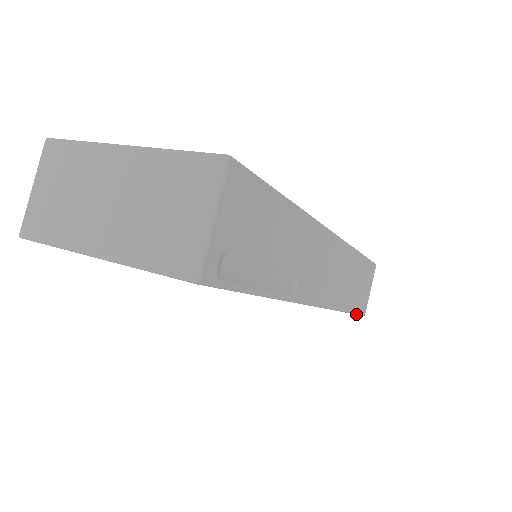
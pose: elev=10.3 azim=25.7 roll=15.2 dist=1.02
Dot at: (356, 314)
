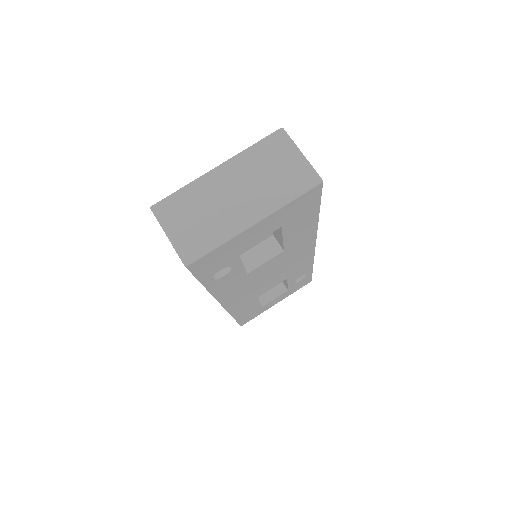
Dot at: occluded
